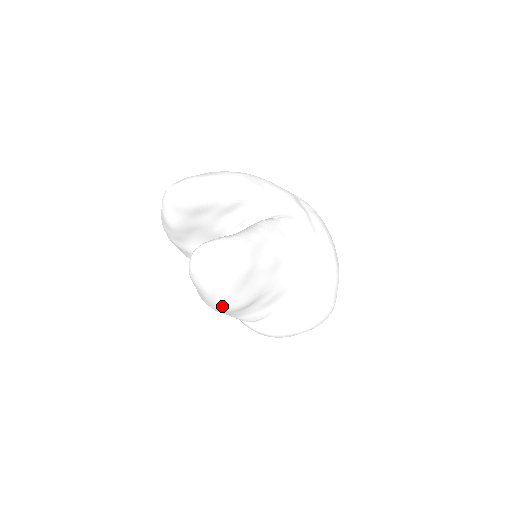
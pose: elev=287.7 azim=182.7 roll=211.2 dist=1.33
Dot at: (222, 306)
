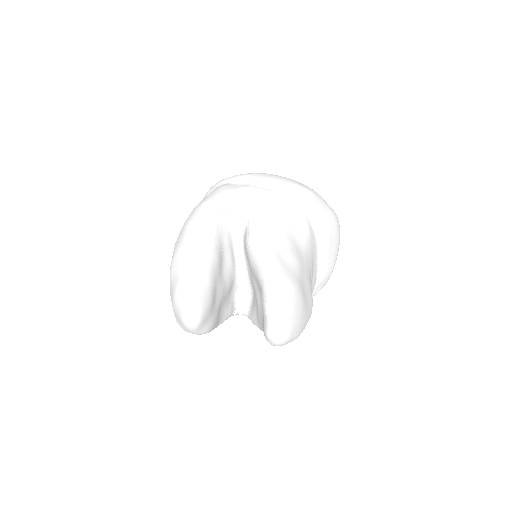
Dot at: occluded
